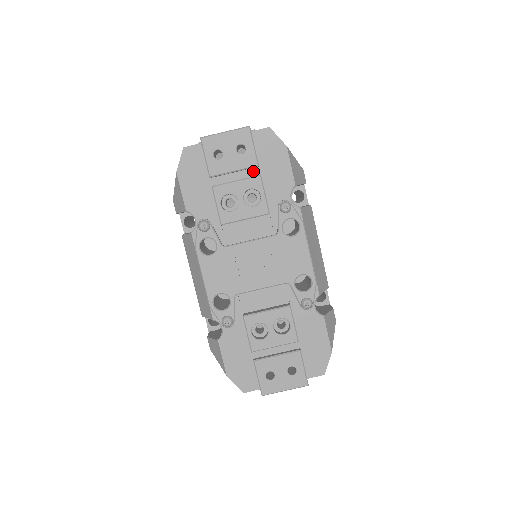
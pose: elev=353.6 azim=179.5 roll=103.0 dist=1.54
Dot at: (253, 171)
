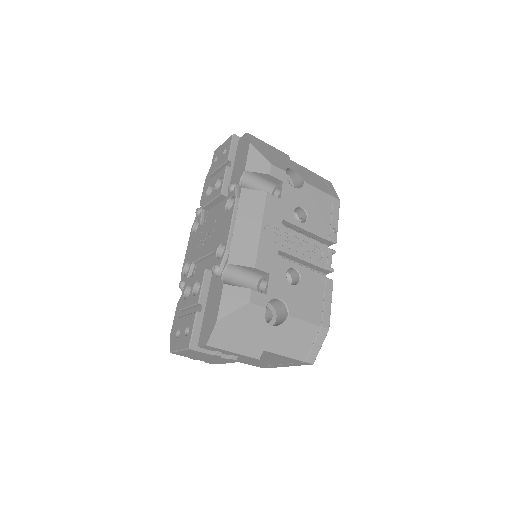
Dot at: occluded
